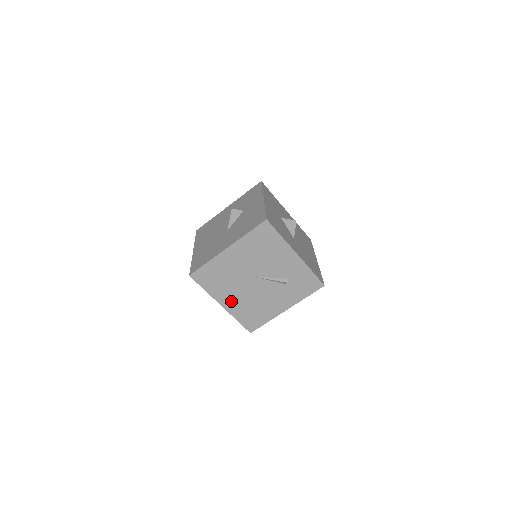
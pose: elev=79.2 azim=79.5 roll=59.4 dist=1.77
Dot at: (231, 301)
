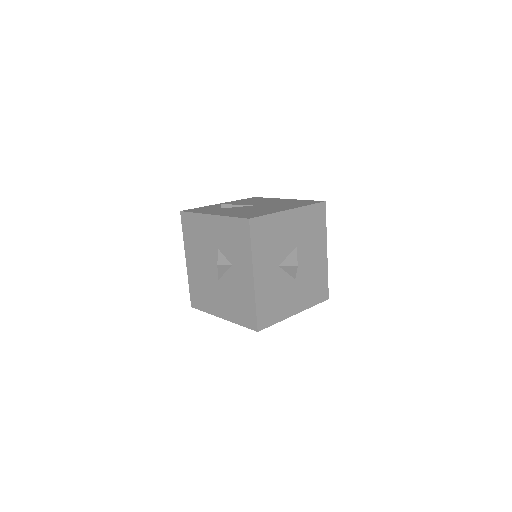
Dot at: occluded
